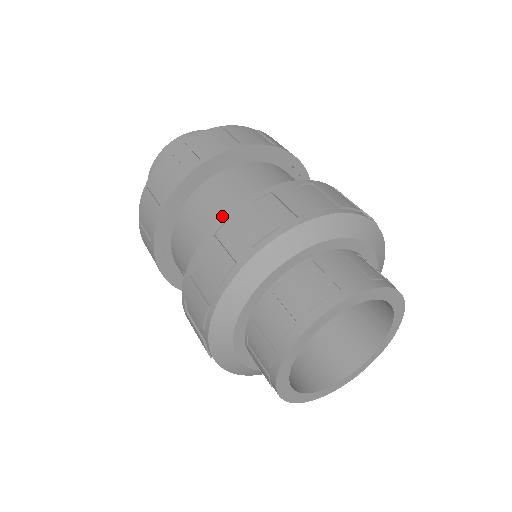
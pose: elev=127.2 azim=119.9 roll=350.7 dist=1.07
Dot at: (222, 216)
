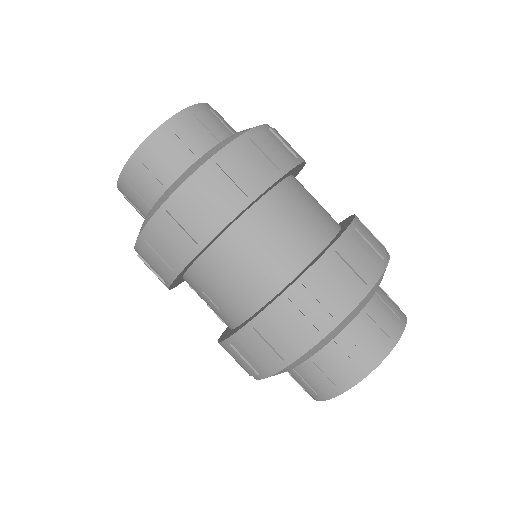
Dot at: (277, 264)
